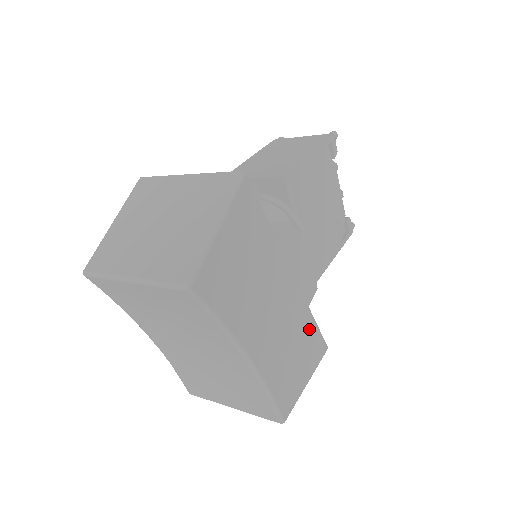
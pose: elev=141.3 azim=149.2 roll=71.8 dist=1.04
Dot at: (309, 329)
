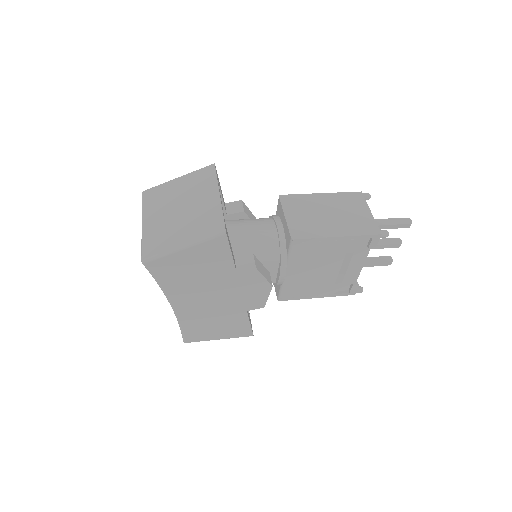
Dot at: (240, 320)
